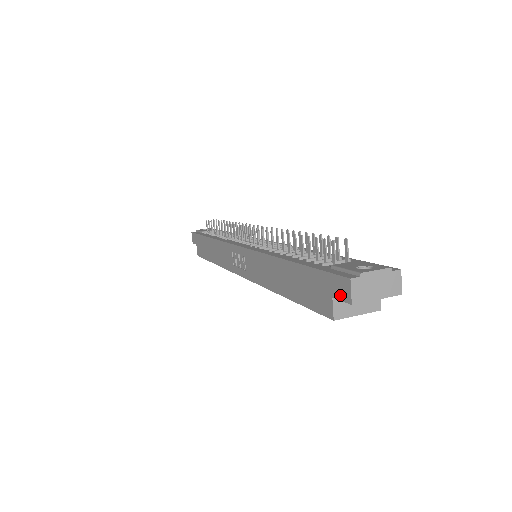
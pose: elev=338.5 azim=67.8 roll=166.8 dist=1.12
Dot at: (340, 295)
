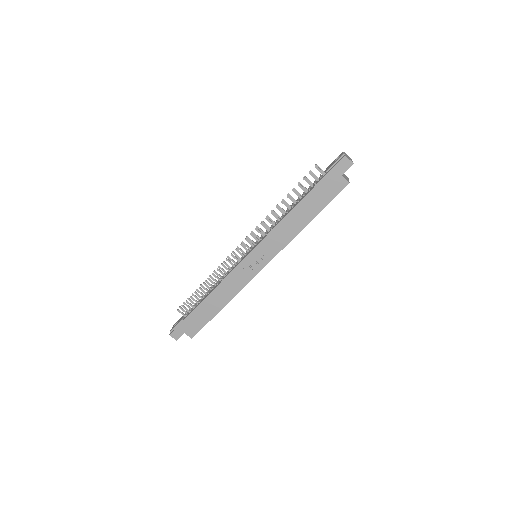
Dot at: (345, 168)
